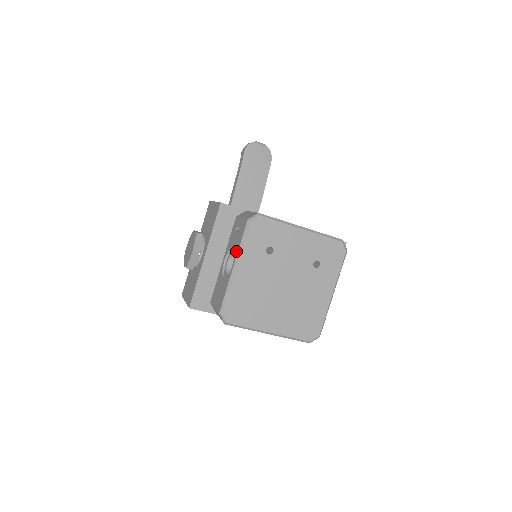
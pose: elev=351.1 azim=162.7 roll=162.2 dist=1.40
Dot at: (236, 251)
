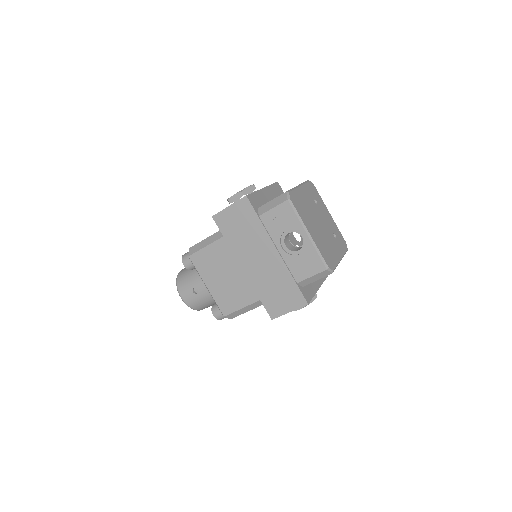
Dot at: occluded
